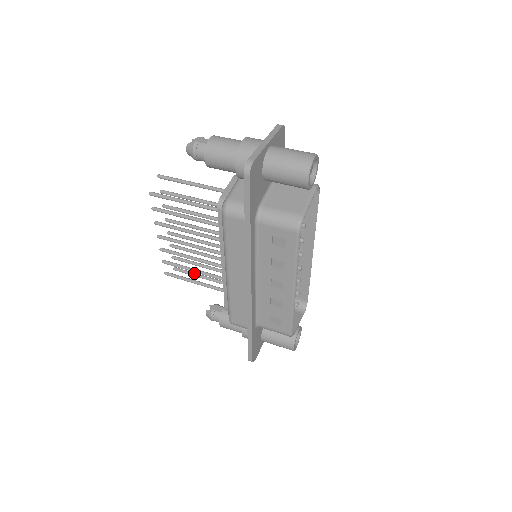
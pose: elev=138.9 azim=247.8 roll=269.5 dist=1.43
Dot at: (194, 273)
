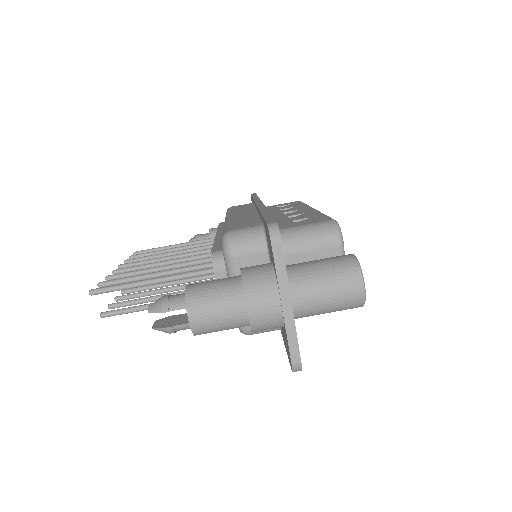
Dot at: (163, 249)
